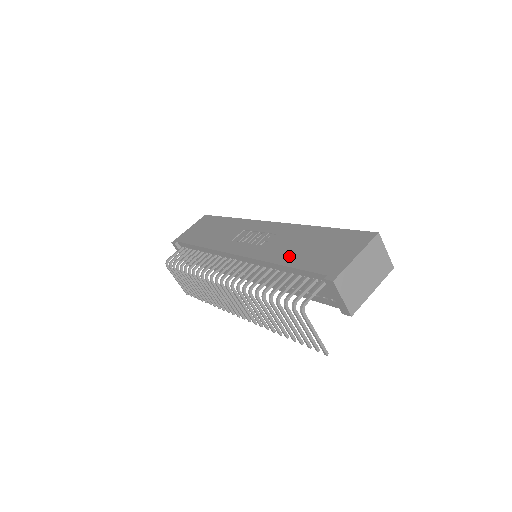
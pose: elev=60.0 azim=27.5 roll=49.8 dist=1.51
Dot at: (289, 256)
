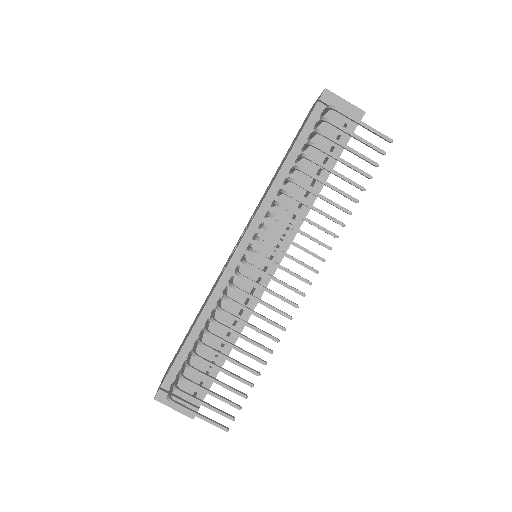
Dot at: occluded
